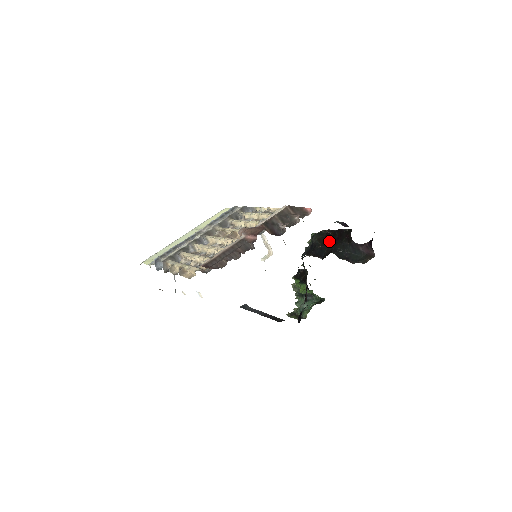
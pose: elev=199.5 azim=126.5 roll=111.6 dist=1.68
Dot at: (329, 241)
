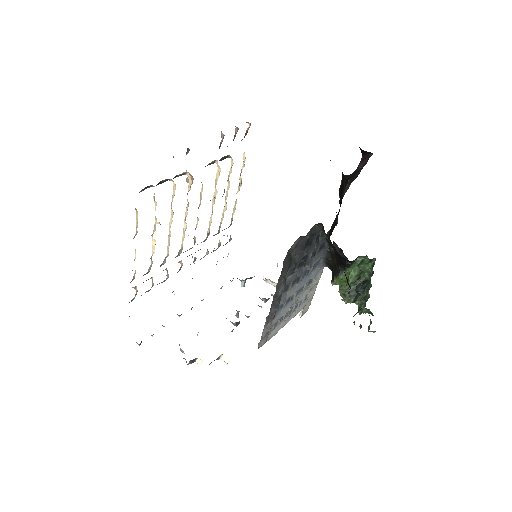
Dot at: occluded
